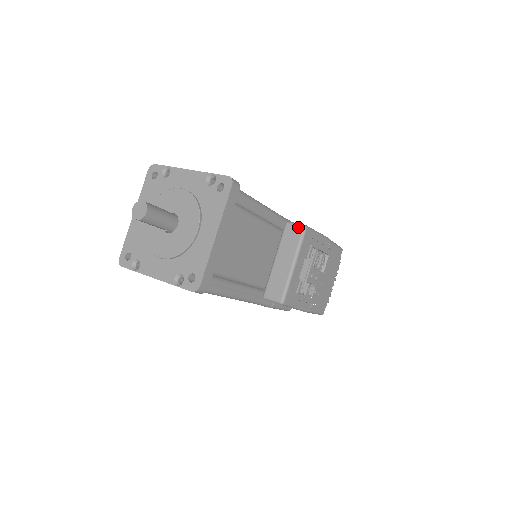
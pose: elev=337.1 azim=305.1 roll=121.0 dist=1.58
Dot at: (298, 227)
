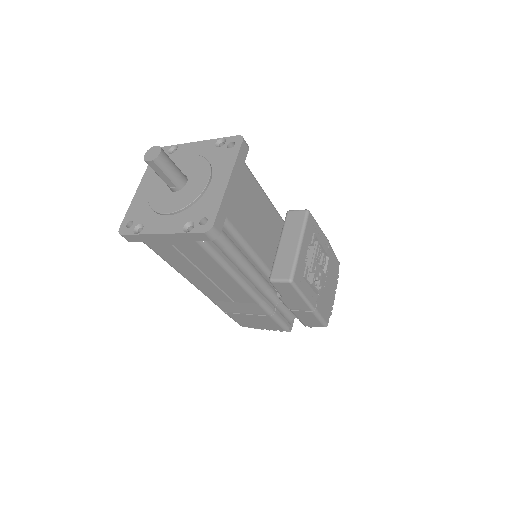
Dot at: (300, 212)
